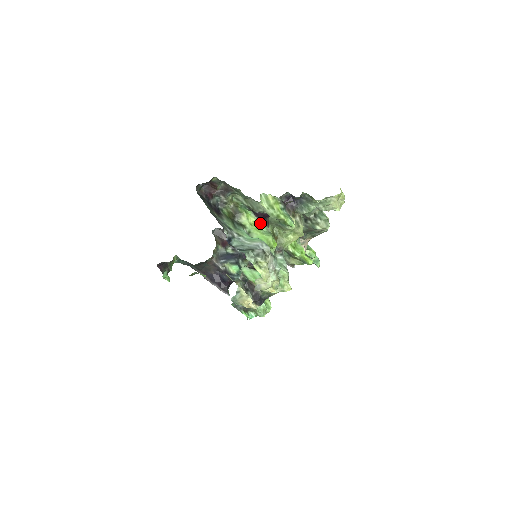
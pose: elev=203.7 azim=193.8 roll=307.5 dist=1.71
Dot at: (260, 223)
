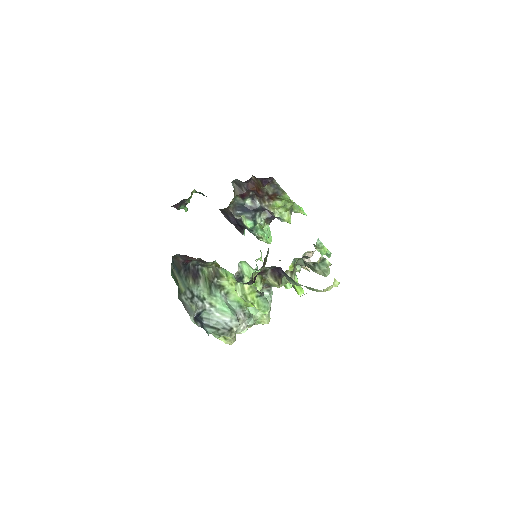
Dot at: occluded
